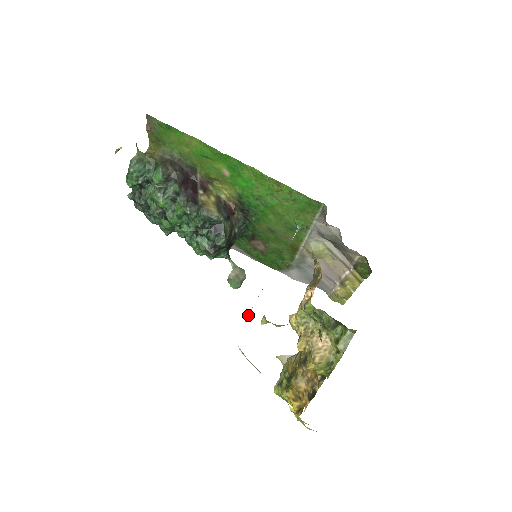
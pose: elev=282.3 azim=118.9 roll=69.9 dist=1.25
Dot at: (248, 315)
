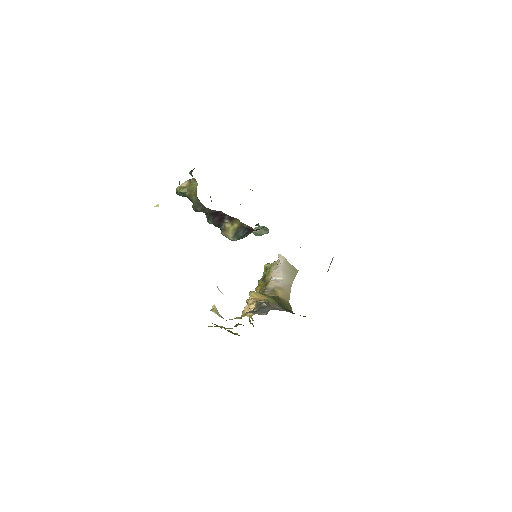
Dot at: occluded
